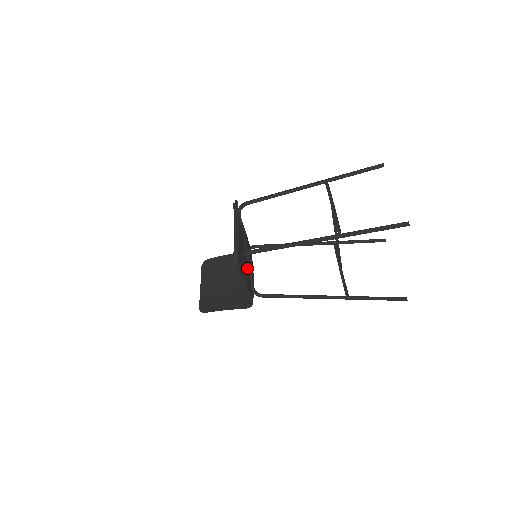
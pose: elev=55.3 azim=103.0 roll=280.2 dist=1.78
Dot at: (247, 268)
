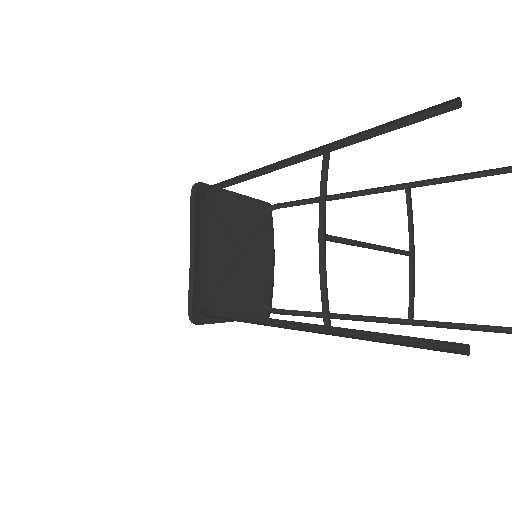
Dot at: (242, 283)
